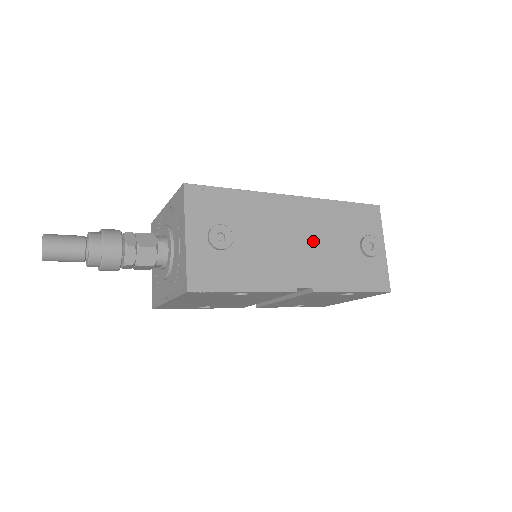
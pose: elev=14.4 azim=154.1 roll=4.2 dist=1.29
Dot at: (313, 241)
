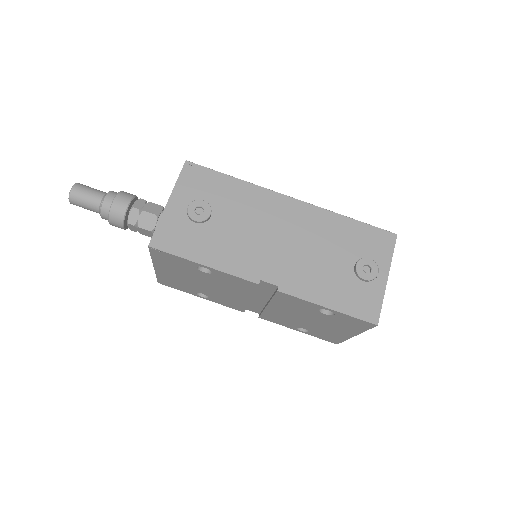
Dot at: (298, 244)
